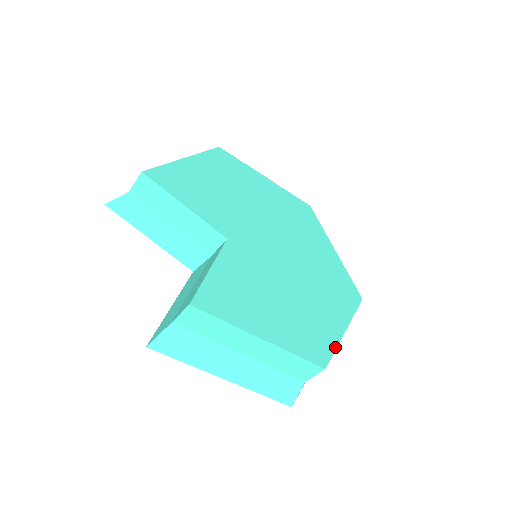
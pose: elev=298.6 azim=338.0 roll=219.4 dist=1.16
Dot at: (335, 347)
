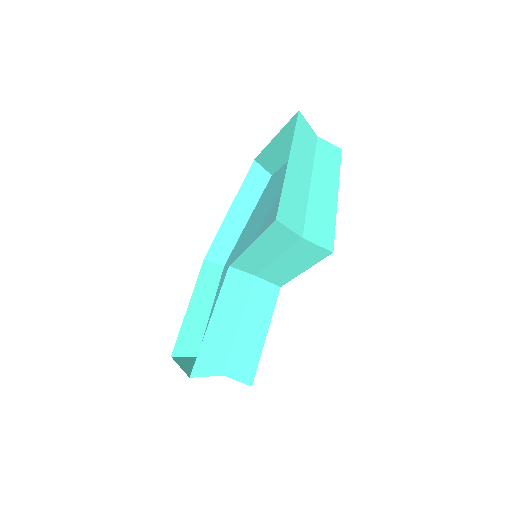
Dot at: occluded
